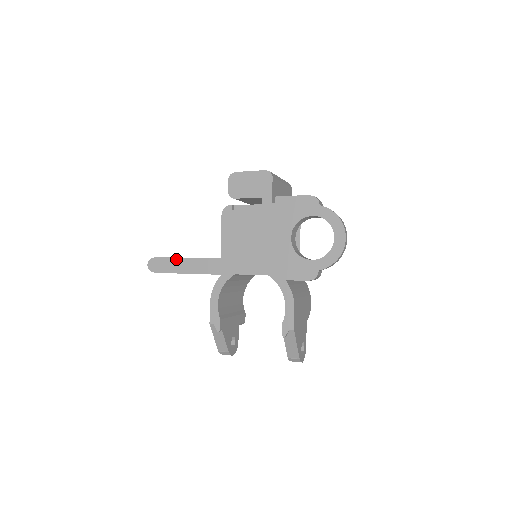
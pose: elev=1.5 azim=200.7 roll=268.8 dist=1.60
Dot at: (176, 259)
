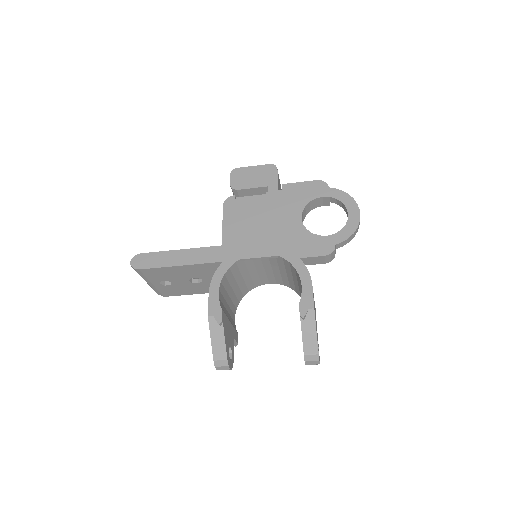
Dot at: (167, 252)
